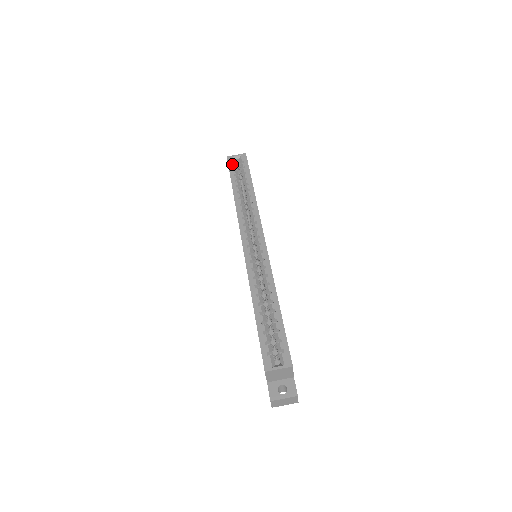
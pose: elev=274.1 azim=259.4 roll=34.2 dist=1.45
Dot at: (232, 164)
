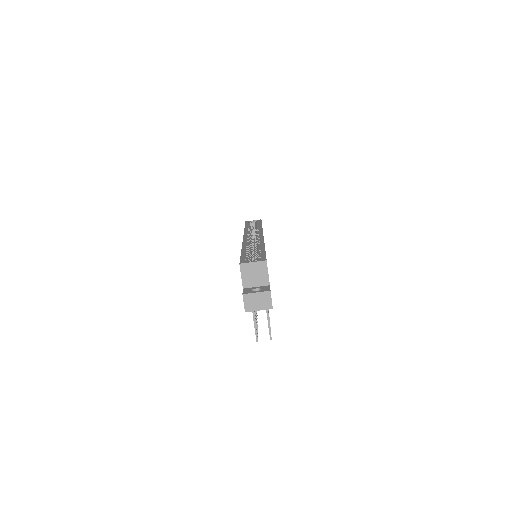
Dot at: occluded
